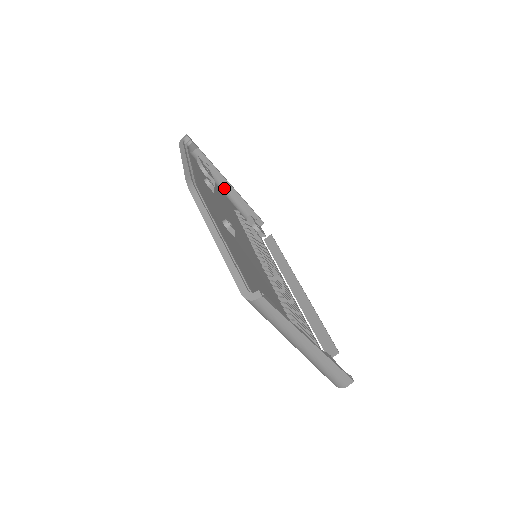
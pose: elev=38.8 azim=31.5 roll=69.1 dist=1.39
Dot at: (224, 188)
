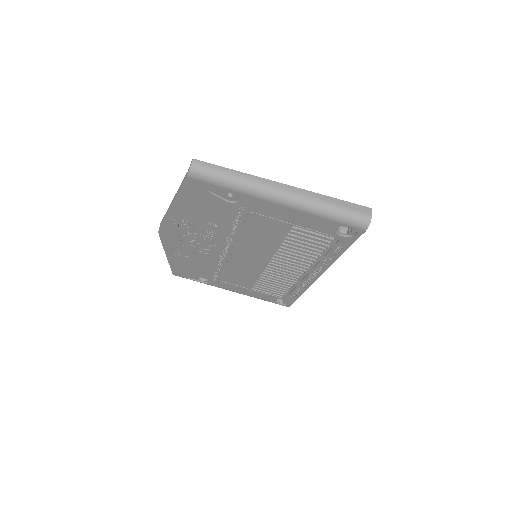
Dot at: occluded
